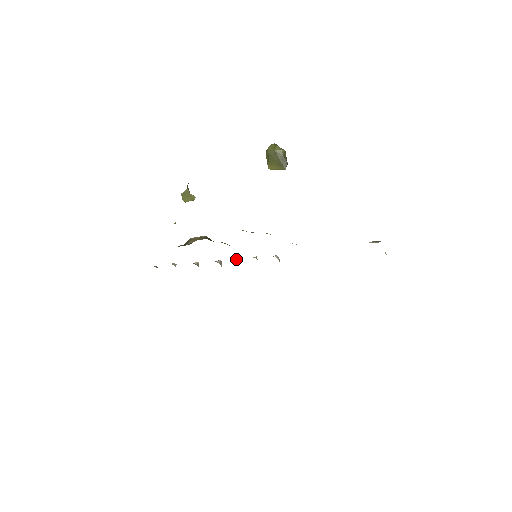
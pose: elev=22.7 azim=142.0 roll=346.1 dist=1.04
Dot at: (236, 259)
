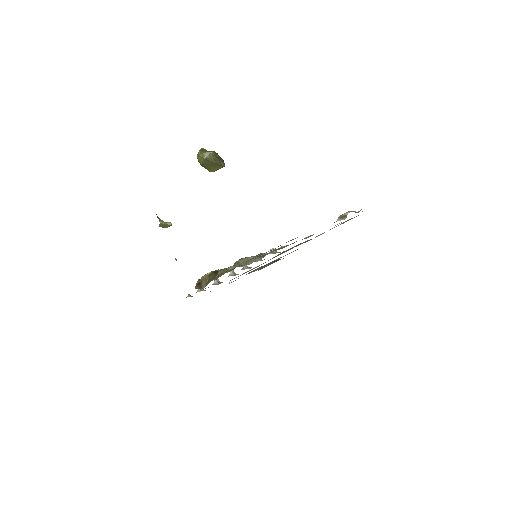
Dot at: occluded
